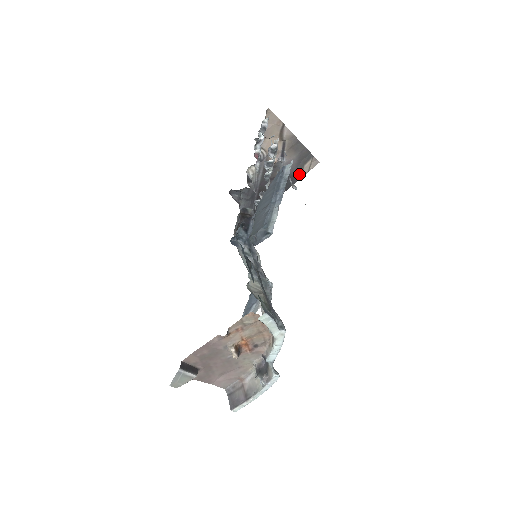
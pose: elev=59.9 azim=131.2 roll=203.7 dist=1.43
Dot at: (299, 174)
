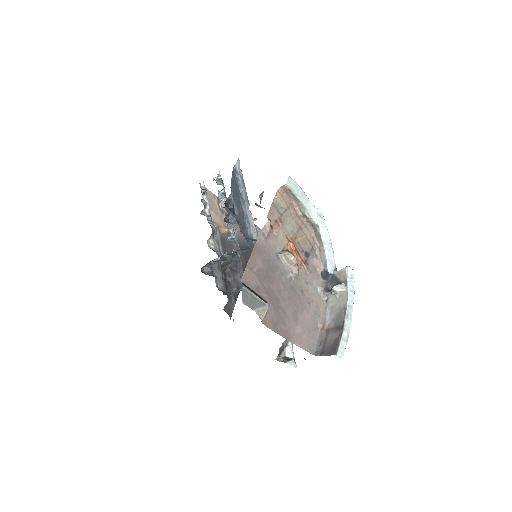
Dot at: occluded
